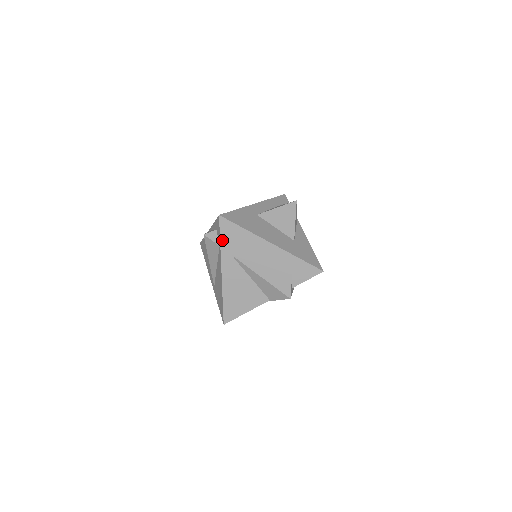
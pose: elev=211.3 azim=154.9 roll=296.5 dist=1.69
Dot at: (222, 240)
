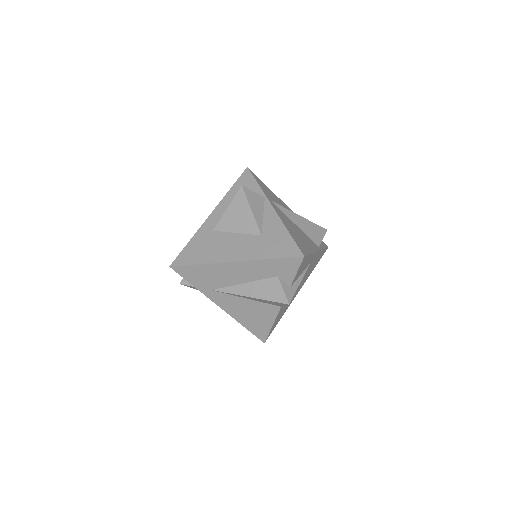
Dot at: (193, 283)
